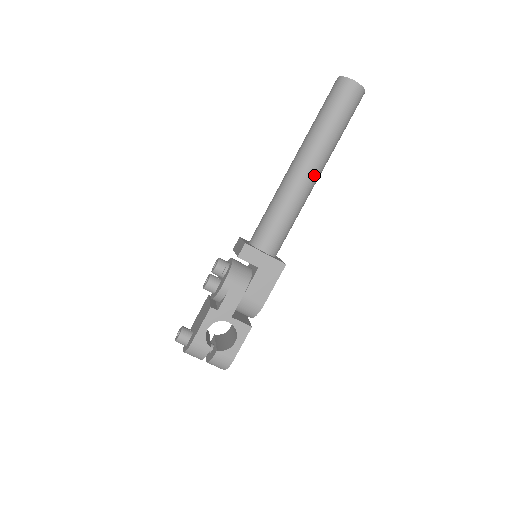
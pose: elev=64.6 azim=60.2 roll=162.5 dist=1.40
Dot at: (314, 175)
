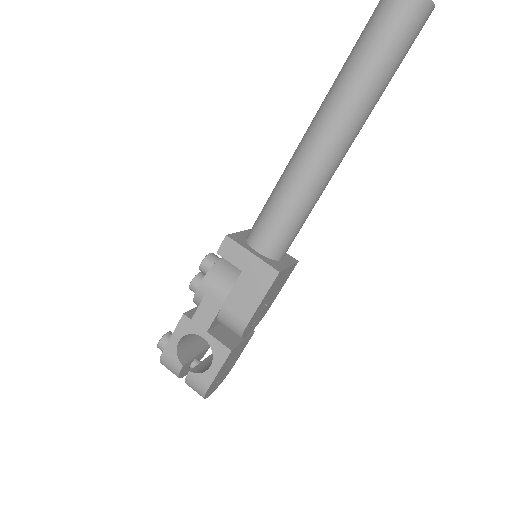
Dot at: (333, 142)
